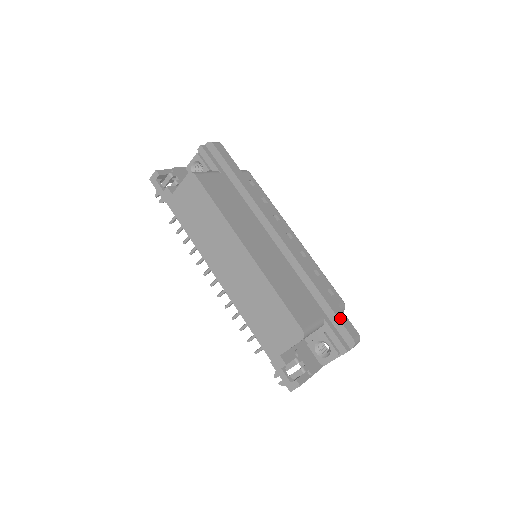
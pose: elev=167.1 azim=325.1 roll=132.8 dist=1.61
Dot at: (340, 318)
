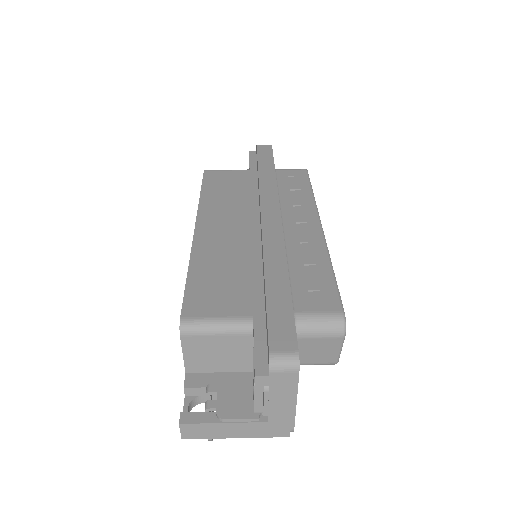
Dot at: (272, 318)
